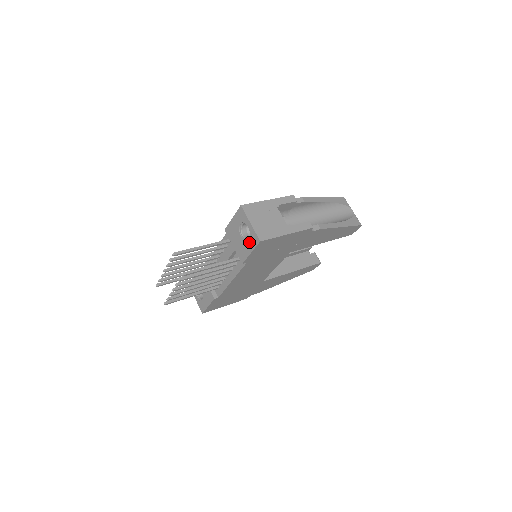
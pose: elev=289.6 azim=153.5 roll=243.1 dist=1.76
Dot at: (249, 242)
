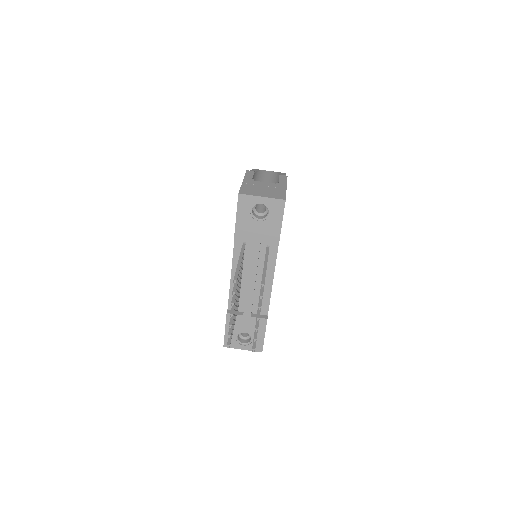
Dot at: (273, 215)
